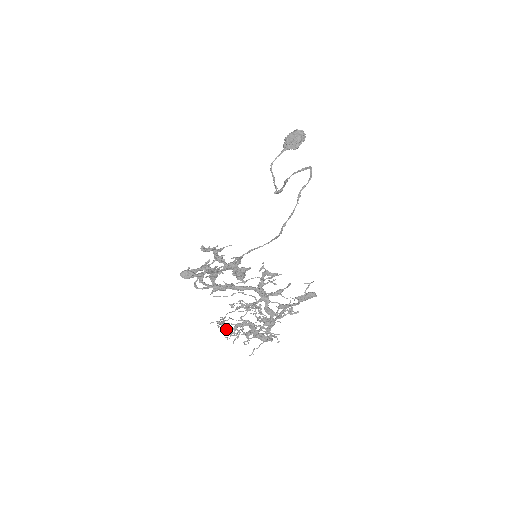
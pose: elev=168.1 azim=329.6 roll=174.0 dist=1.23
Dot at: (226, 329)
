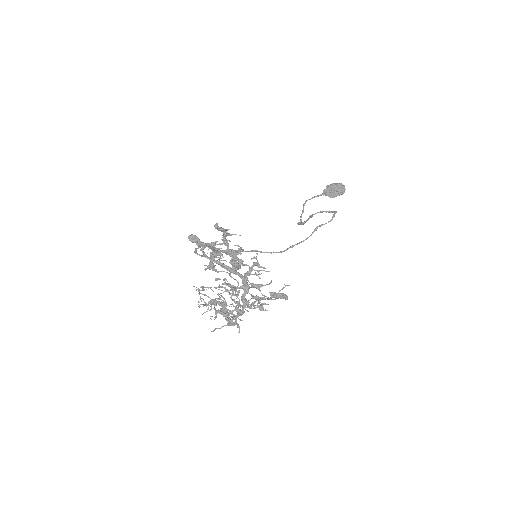
Dot at: (202, 298)
